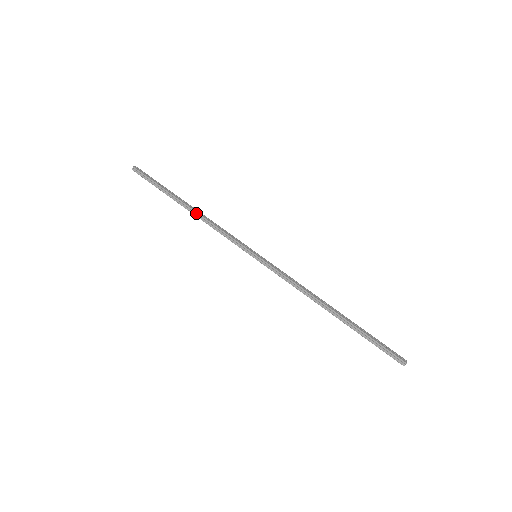
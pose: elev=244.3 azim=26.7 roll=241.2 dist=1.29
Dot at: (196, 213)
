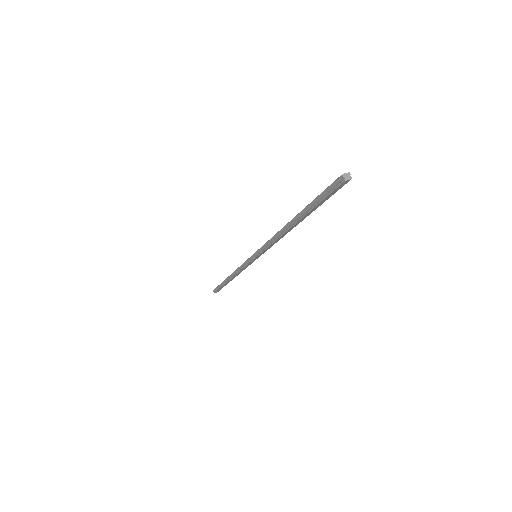
Dot at: (231, 275)
